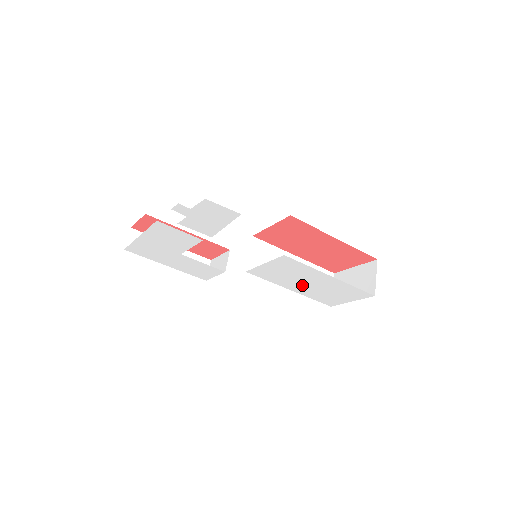
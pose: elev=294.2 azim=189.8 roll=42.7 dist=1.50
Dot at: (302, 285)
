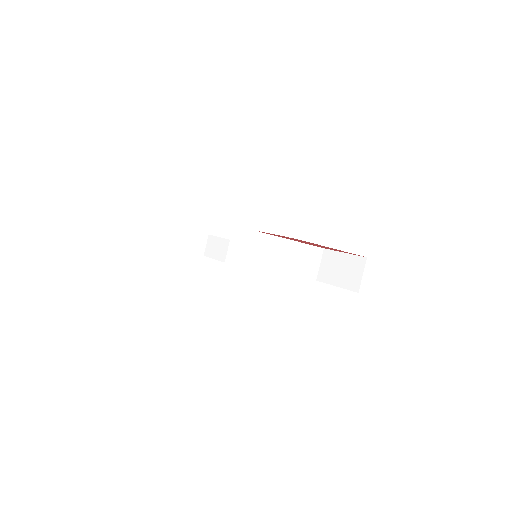
Dot at: occluded
